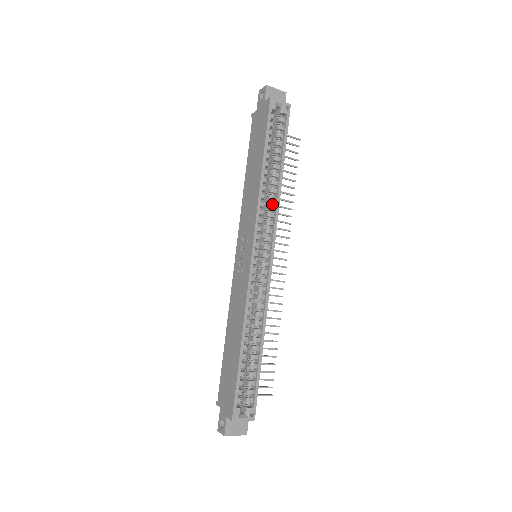
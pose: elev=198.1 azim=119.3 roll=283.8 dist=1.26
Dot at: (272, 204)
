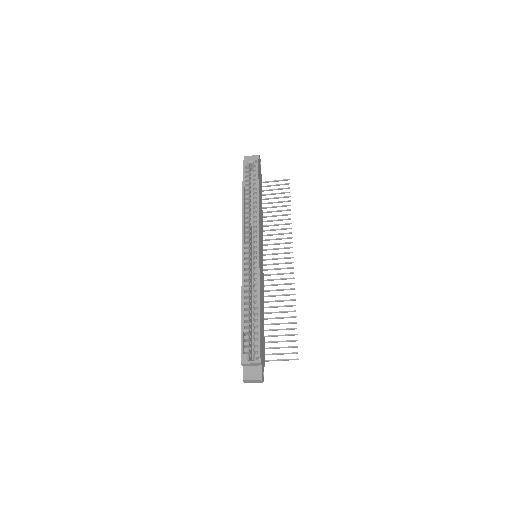
Dot at: occluded
